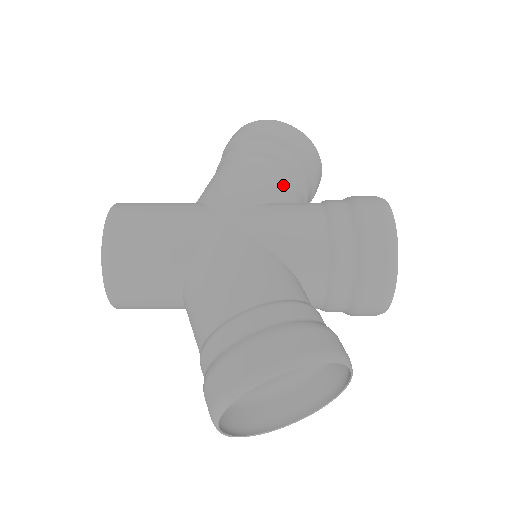
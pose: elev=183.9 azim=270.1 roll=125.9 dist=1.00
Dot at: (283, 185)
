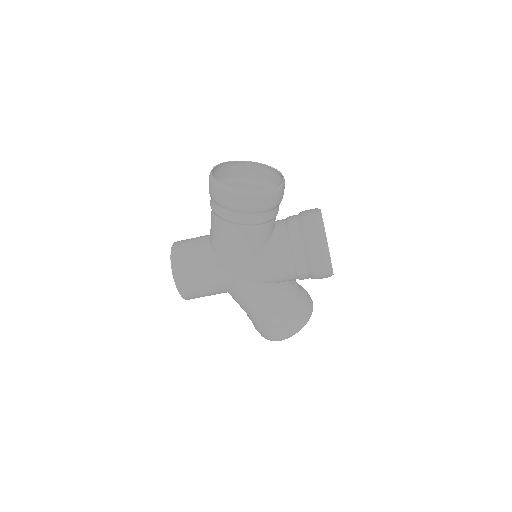
Dot at: occluded
